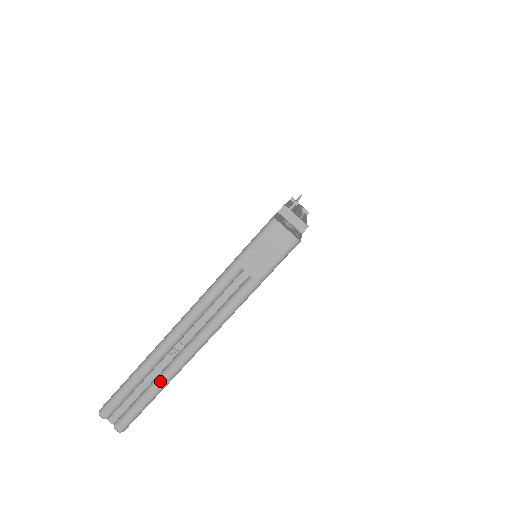
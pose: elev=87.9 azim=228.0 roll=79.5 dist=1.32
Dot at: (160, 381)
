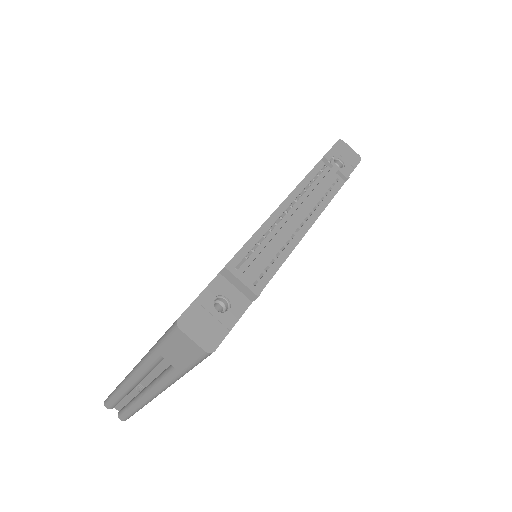
Dot at: (134, 406)
